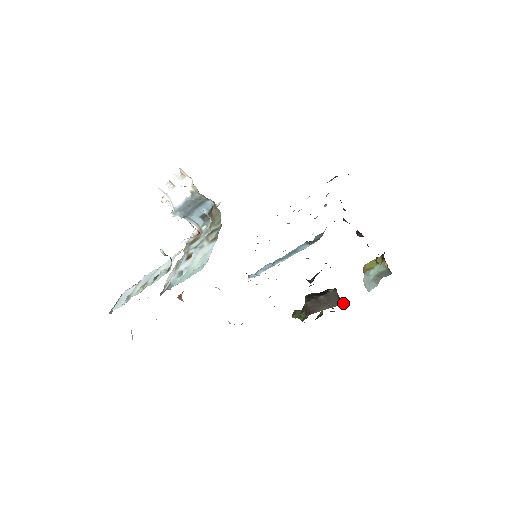
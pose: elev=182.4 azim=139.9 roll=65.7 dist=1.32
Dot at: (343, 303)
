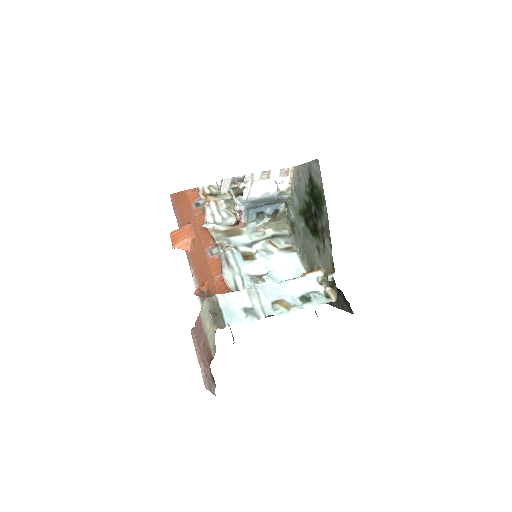
Dot at: occluded
